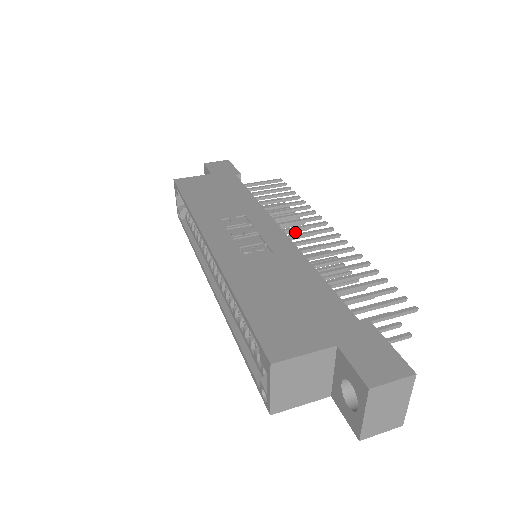
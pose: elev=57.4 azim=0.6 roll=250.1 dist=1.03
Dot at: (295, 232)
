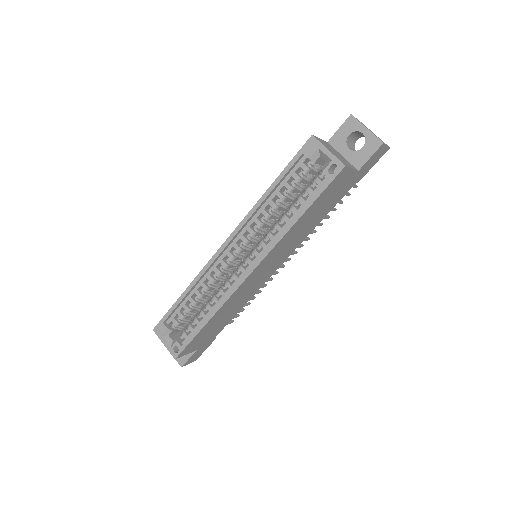
Dot at: (262, 286)
